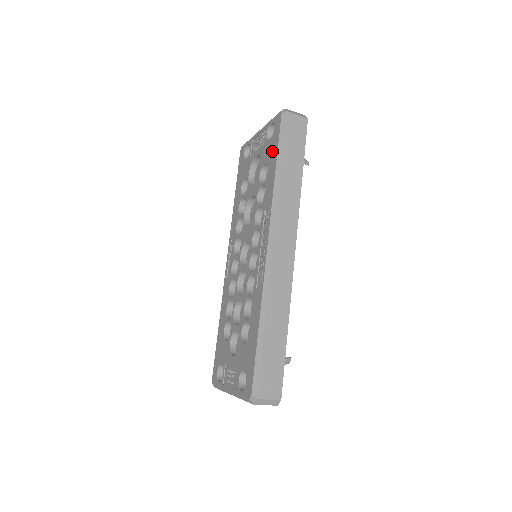
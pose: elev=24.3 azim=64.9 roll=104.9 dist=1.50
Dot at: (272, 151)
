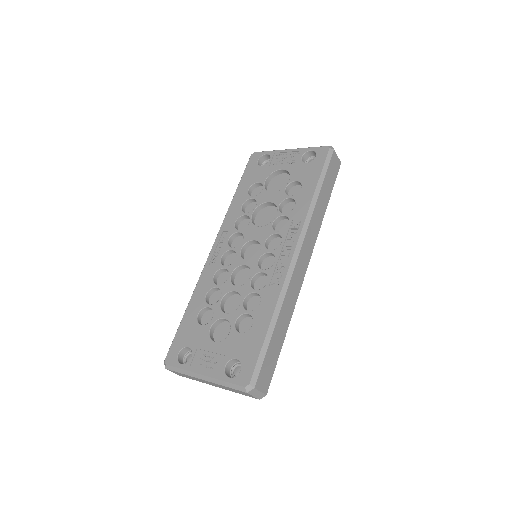
Dot at: (311, 174)
